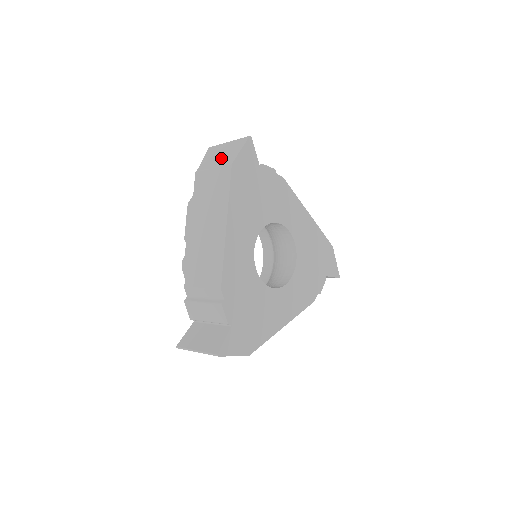
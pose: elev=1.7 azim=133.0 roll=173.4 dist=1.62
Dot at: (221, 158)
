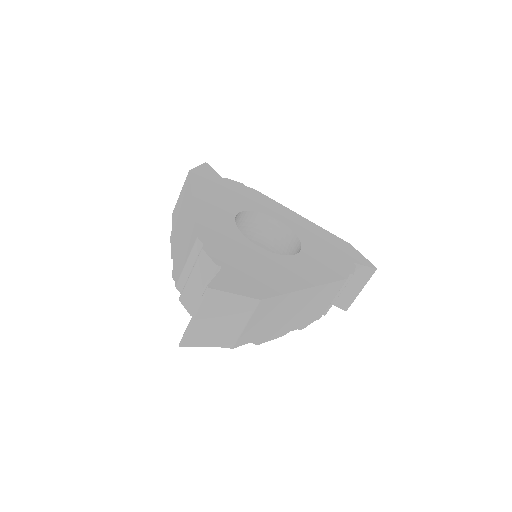
Dot at: occluded
